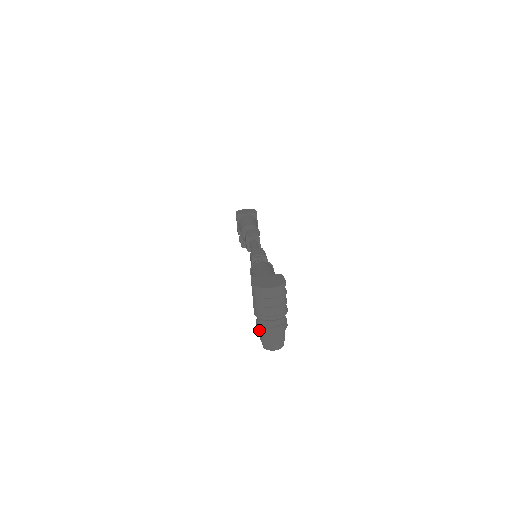
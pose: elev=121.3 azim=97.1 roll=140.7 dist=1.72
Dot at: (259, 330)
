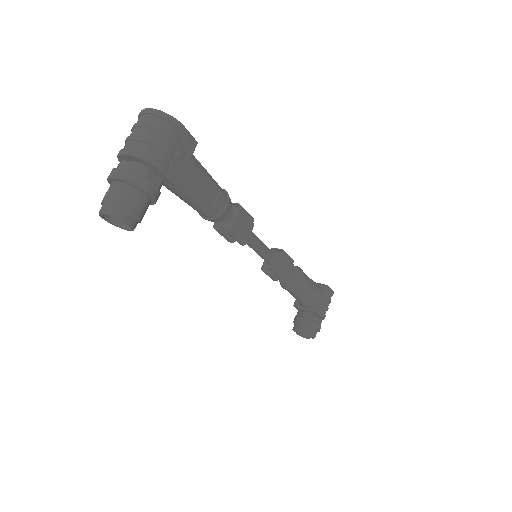
Dot at: occluded
